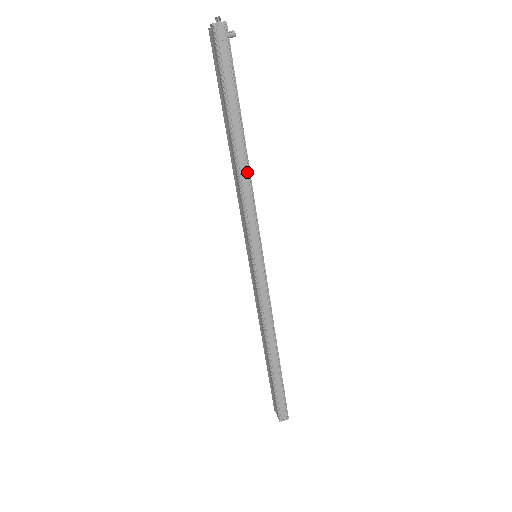
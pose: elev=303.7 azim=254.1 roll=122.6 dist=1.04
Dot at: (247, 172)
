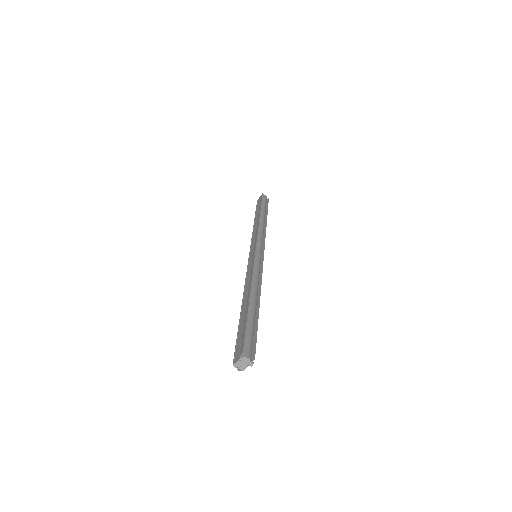
Dot at: occluded
